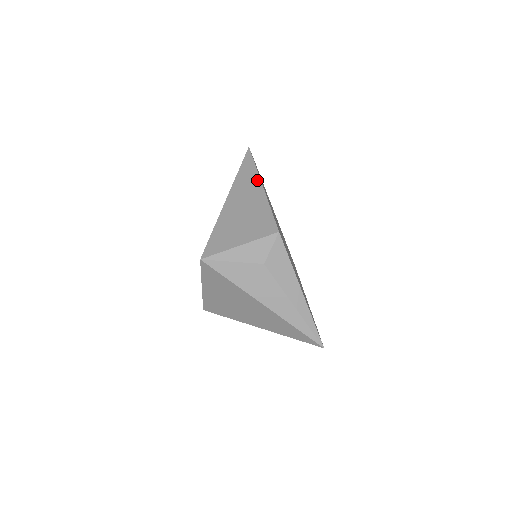
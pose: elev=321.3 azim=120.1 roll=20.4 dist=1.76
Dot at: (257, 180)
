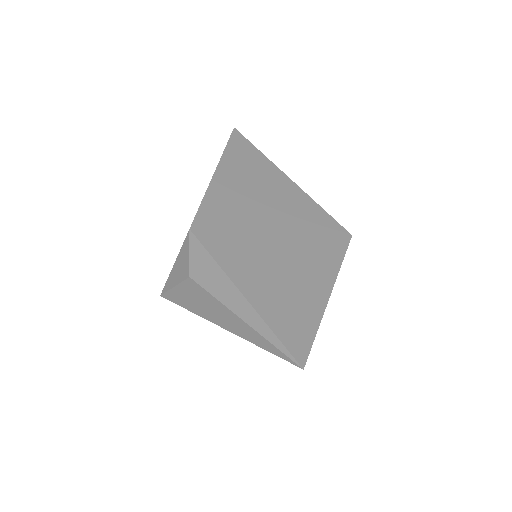
Dot at: occluded
